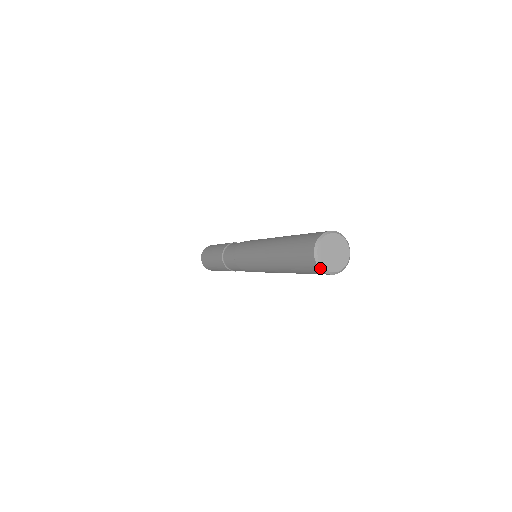
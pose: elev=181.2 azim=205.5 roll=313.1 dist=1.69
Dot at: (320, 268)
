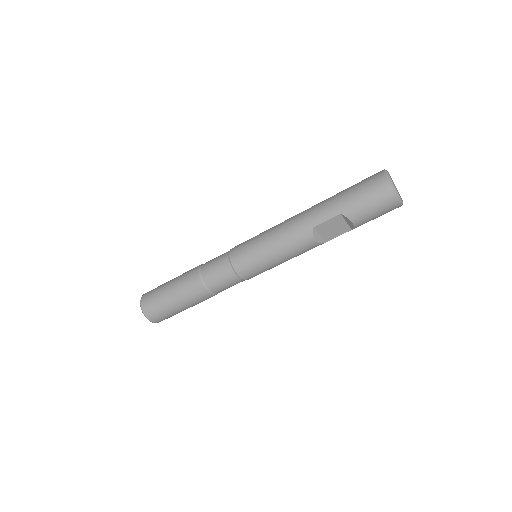
Dot at: (386, 174)
